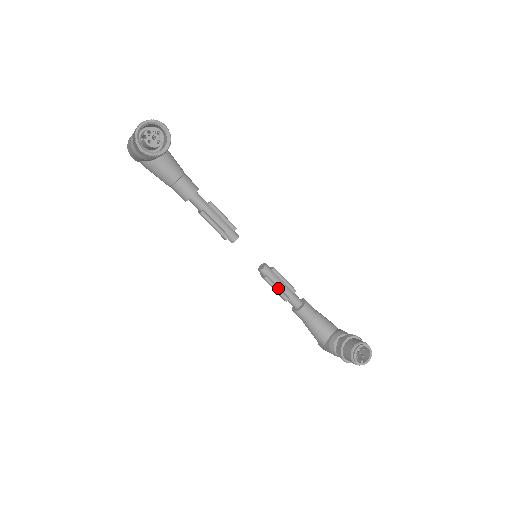
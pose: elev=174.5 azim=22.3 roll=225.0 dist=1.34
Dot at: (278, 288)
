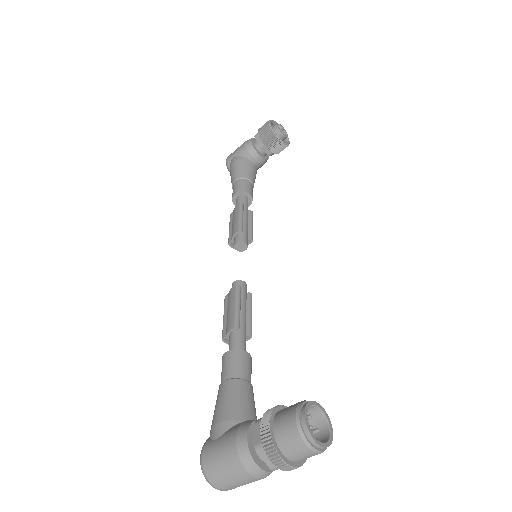
Dot at: (240, 307)
